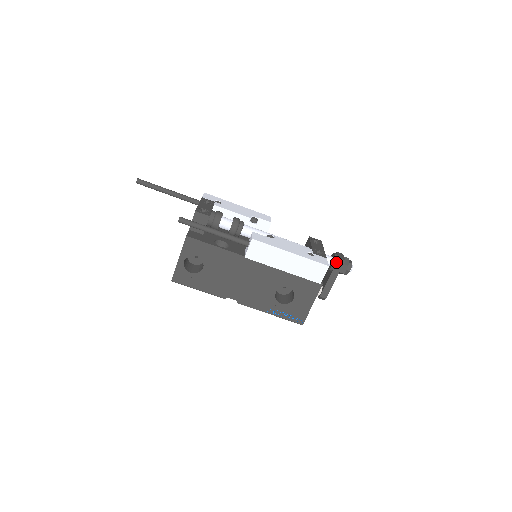
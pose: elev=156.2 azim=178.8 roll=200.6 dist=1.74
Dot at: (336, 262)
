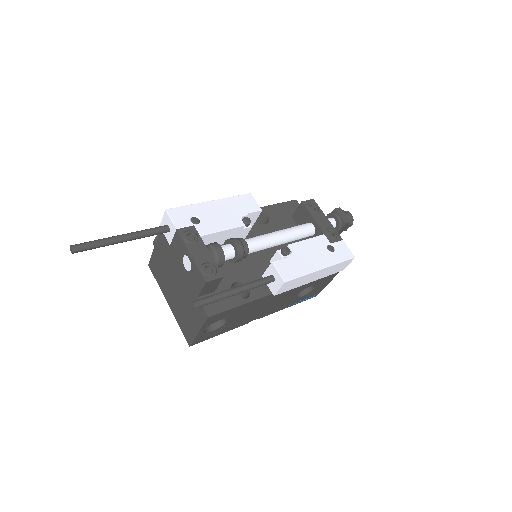
Dot at: (341, 227)
